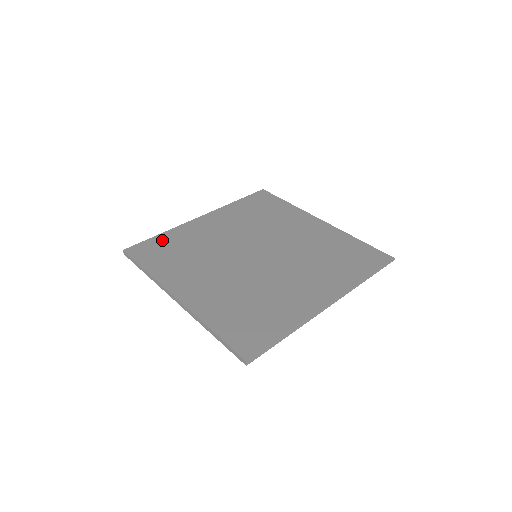
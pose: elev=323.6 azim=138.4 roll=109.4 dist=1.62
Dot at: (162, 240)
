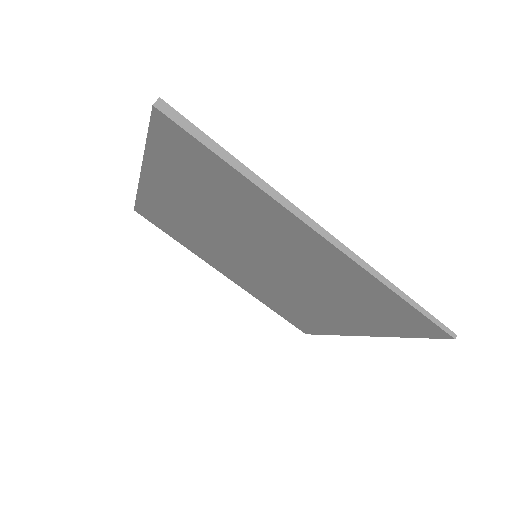
Dot at: occluded
